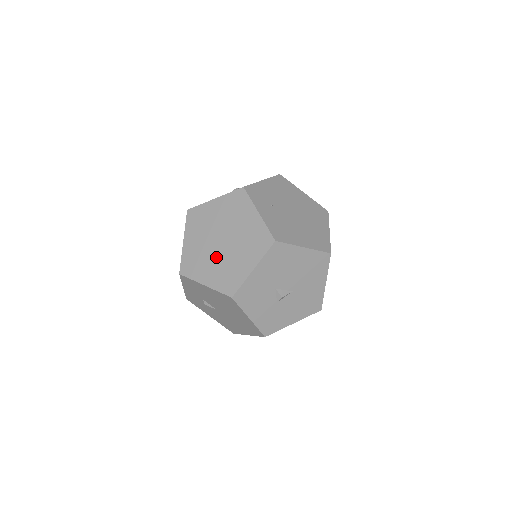
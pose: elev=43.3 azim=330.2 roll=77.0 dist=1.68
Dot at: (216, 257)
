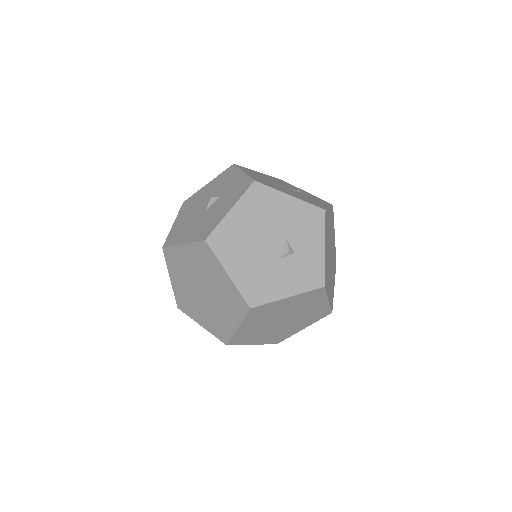
Dot at: (272, 330)
